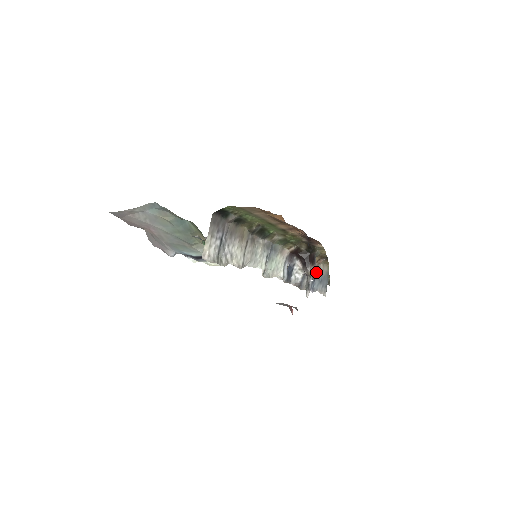
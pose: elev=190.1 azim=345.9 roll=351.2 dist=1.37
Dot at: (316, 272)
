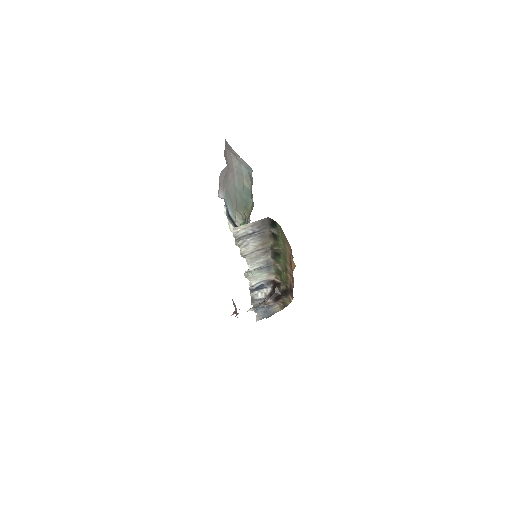
Dot at: (270, 305)
